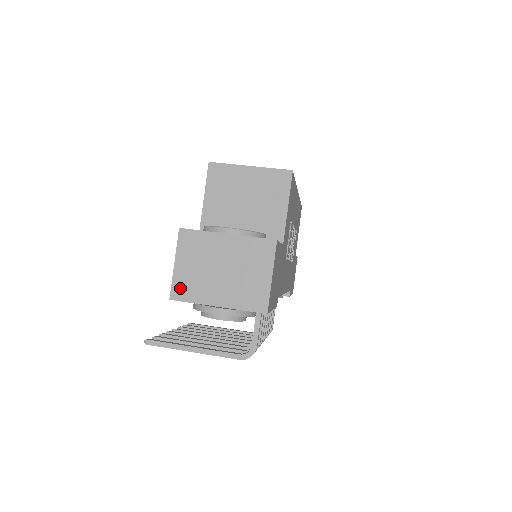
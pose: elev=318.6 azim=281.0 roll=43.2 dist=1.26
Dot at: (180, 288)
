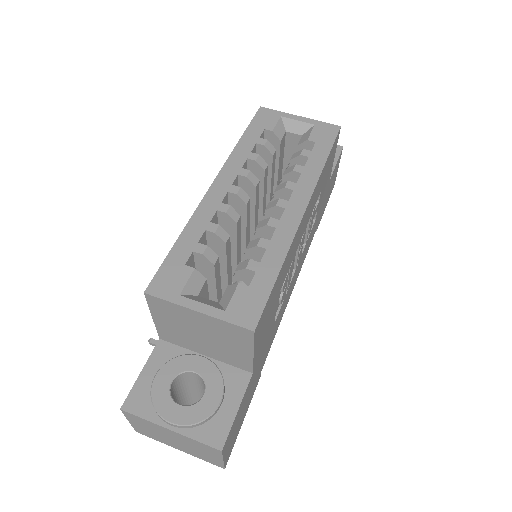
Dot at: (141, 432)
